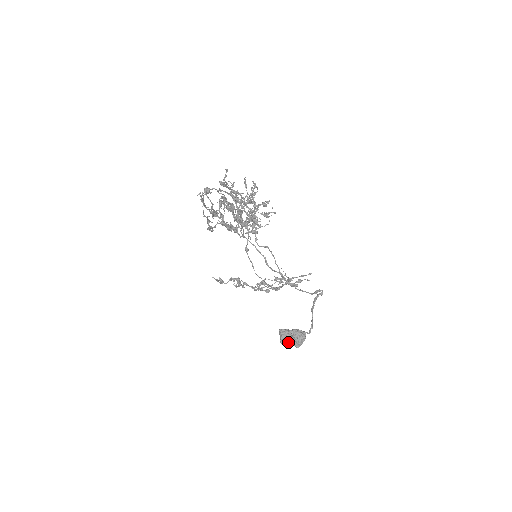
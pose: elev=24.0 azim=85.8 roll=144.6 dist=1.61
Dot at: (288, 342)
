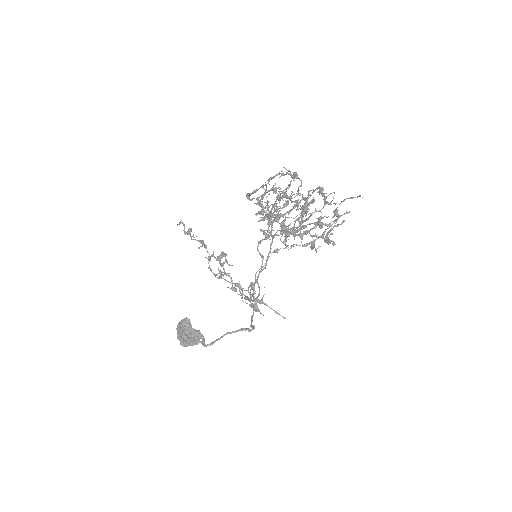
Dot at: (183, 335)
